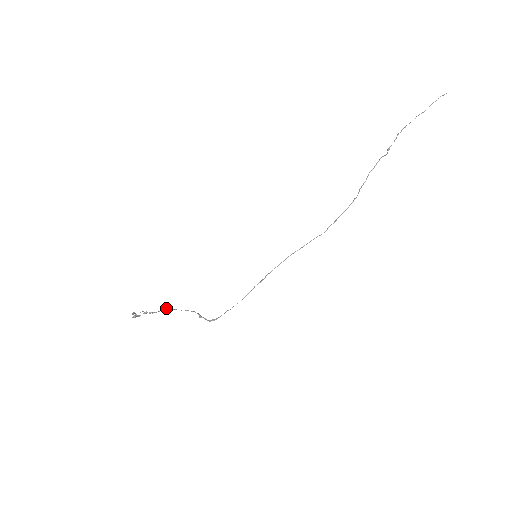
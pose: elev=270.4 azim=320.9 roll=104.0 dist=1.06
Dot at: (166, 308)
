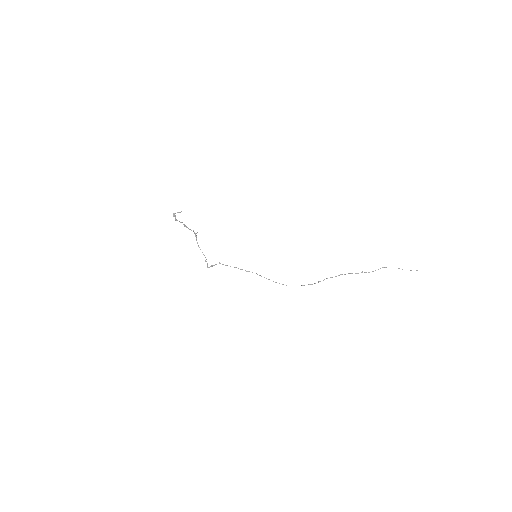
Dot at: occluded
